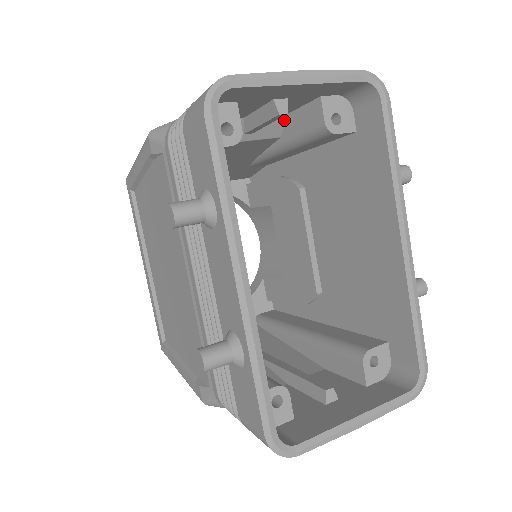
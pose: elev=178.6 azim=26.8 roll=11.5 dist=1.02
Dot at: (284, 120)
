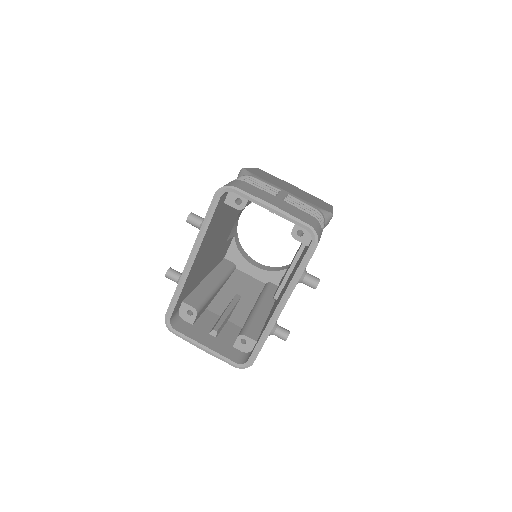
Dot at: occluded
